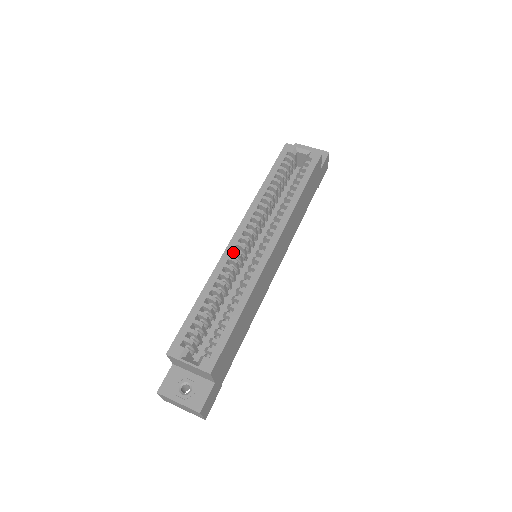
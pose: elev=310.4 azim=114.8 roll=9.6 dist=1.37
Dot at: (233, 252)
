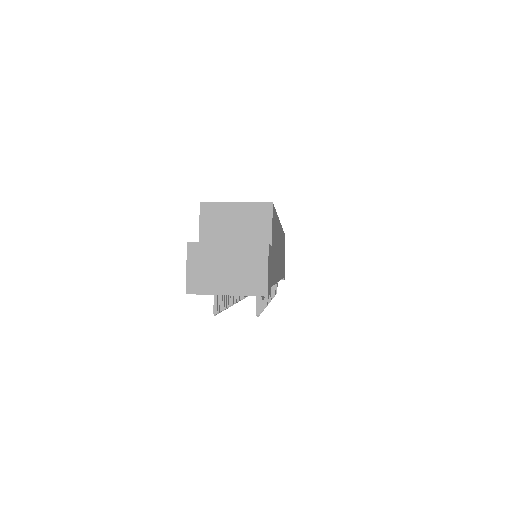
Dot at: occluded
